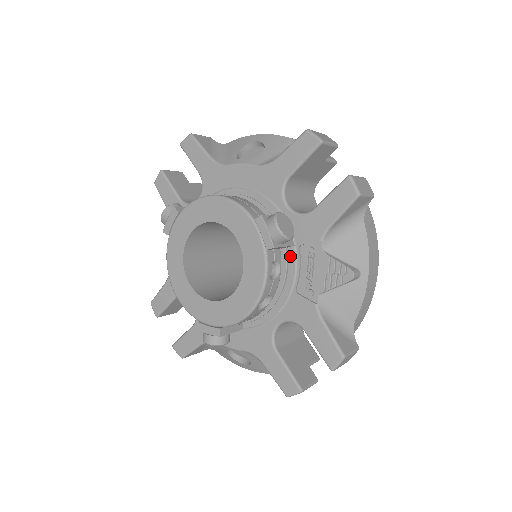
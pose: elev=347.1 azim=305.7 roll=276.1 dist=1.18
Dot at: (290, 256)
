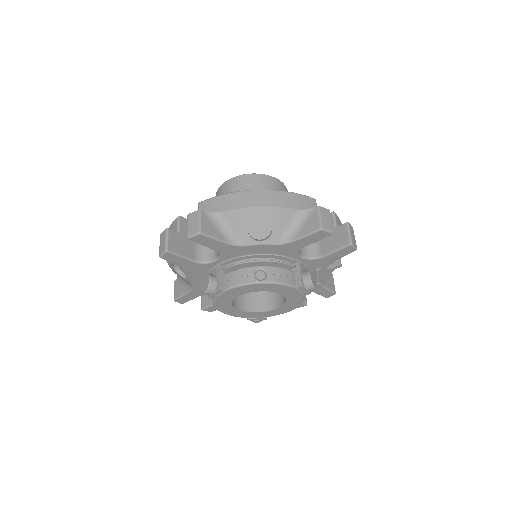
Dot at: occluded
